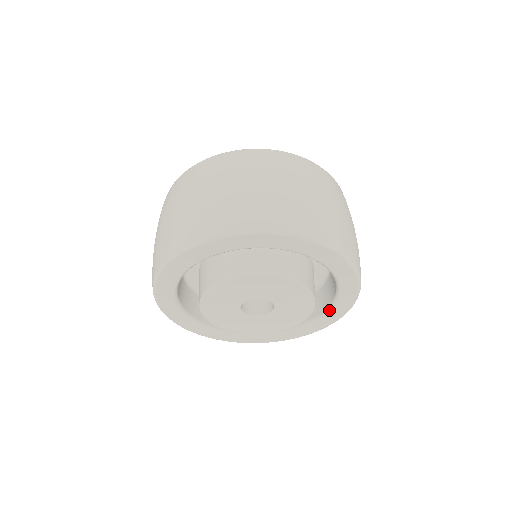
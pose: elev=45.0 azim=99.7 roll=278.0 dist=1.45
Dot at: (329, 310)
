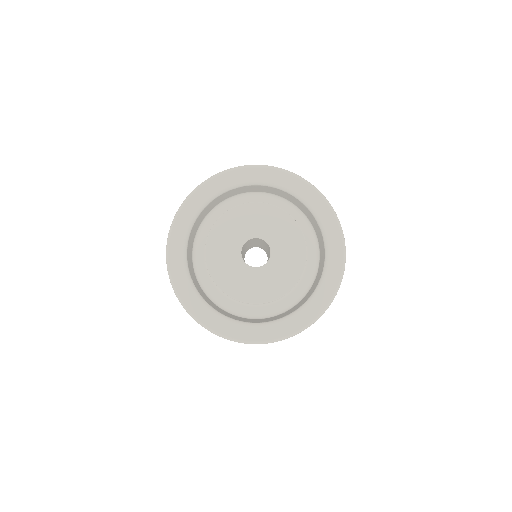
Dot at: (320, 284)
